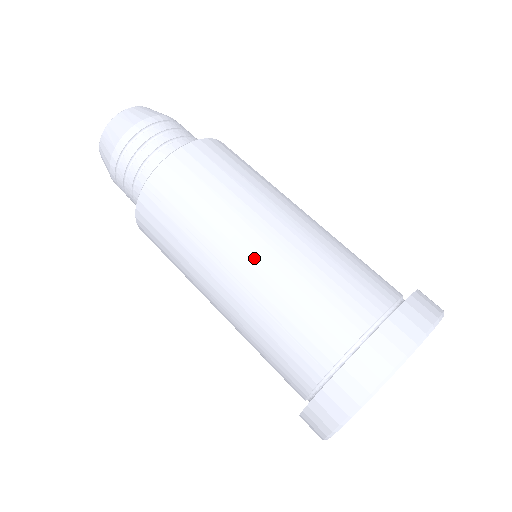
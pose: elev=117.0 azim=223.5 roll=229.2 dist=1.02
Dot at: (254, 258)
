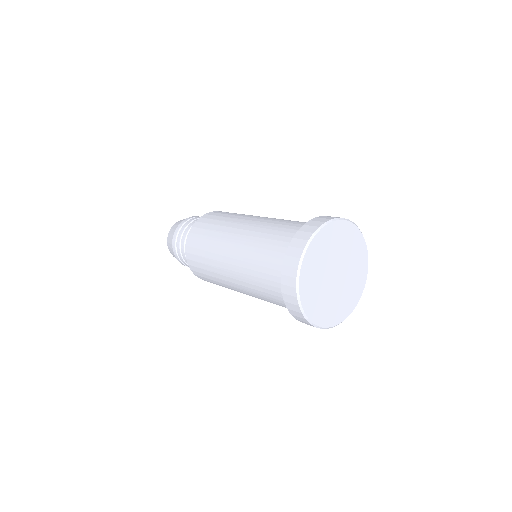
Dot at: (243, 233)
